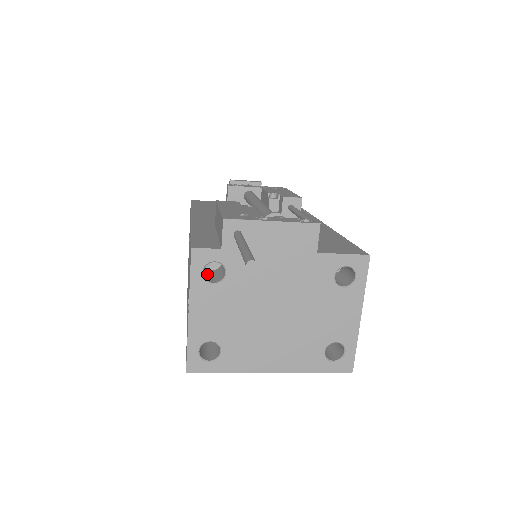
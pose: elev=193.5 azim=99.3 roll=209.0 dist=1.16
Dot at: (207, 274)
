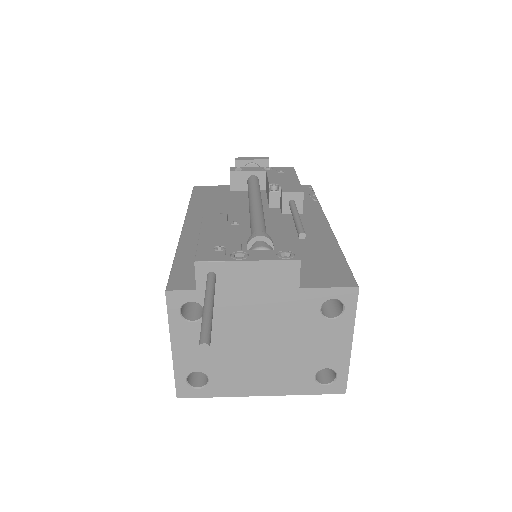
Dot at: (189, 307)
